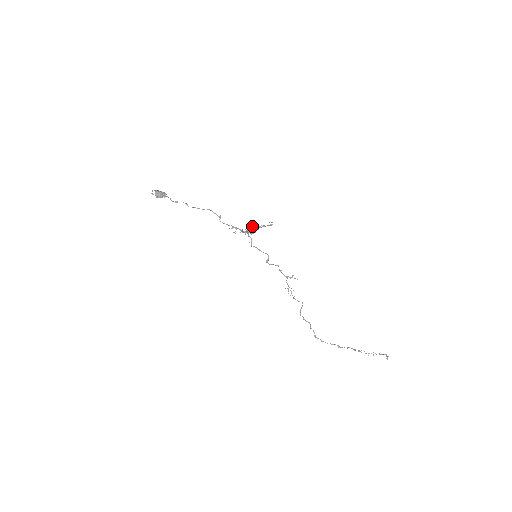
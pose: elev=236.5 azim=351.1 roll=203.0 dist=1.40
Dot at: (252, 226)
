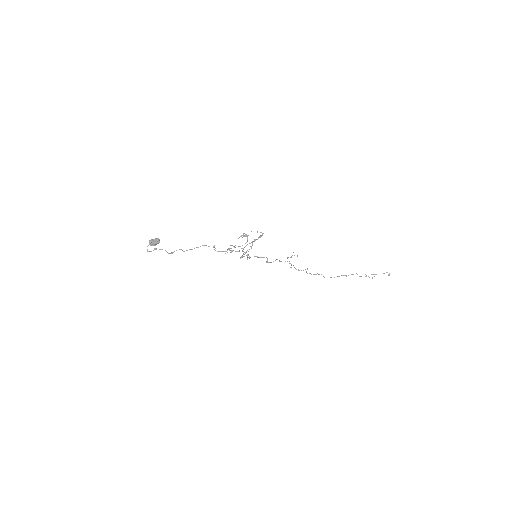
Dot at: occluded
